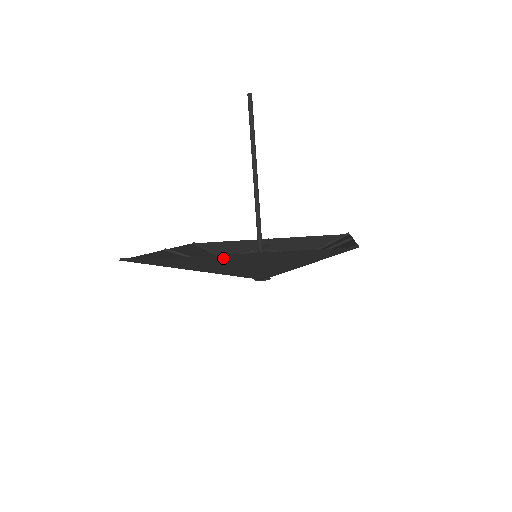
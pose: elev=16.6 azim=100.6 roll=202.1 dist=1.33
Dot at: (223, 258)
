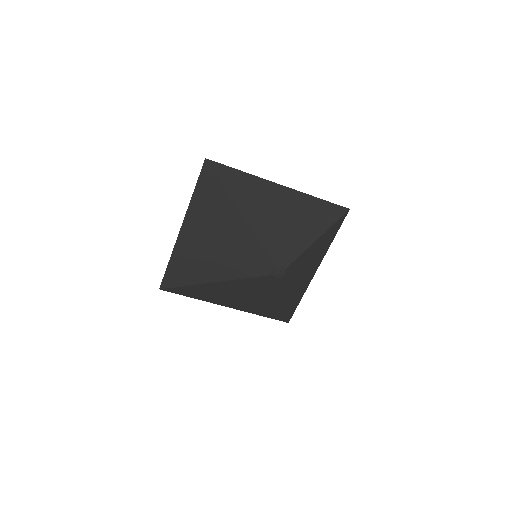
Dot at: (188, 241)
